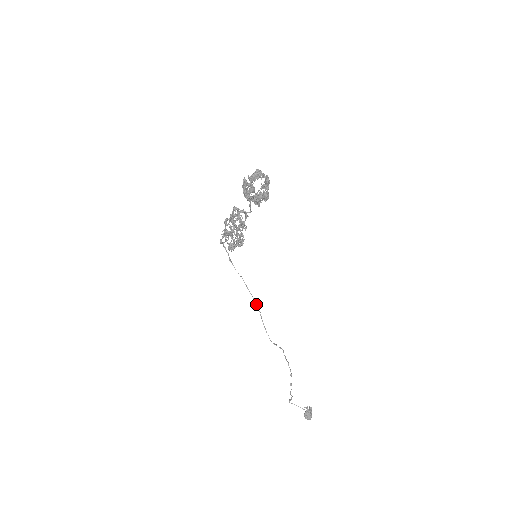
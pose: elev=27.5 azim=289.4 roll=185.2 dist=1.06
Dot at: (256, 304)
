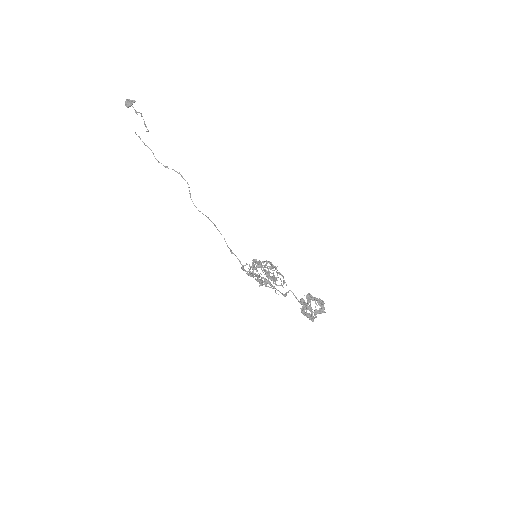
Dot at: occluded
